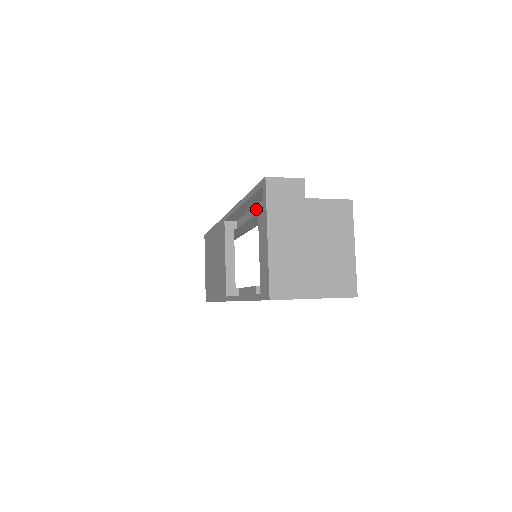
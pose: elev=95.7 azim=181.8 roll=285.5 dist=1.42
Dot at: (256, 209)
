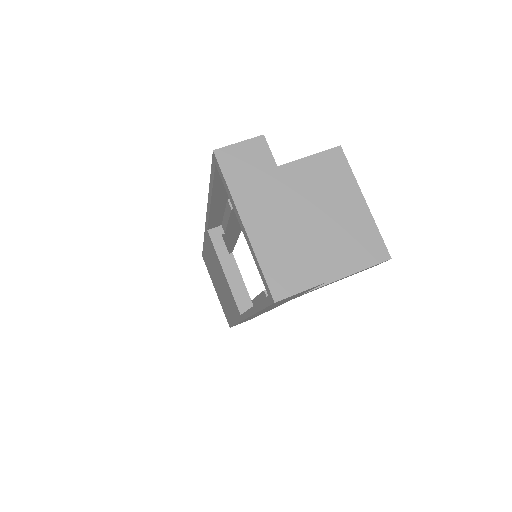
Dot at: occluded
